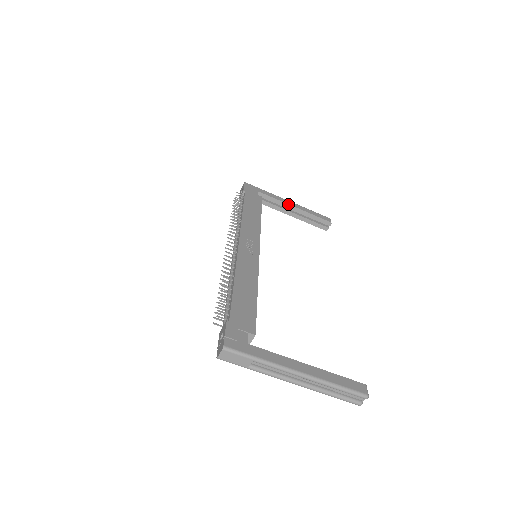
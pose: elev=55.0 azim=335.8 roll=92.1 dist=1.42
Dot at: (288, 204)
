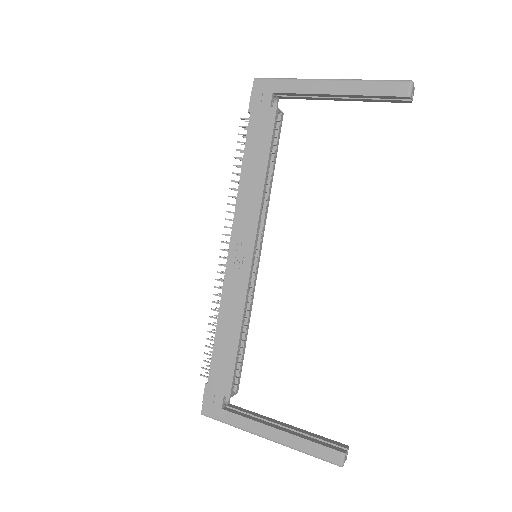
Dot at: (323, 94)
